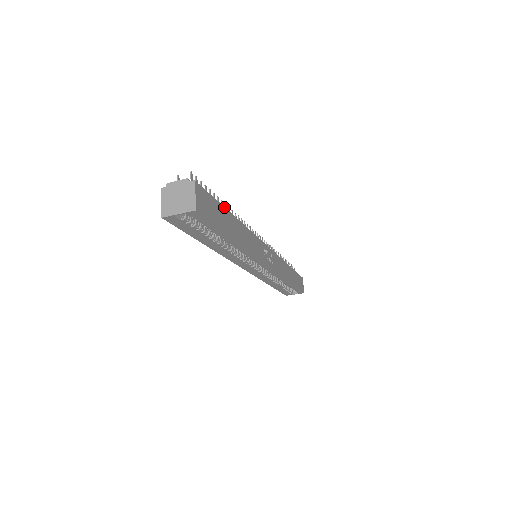
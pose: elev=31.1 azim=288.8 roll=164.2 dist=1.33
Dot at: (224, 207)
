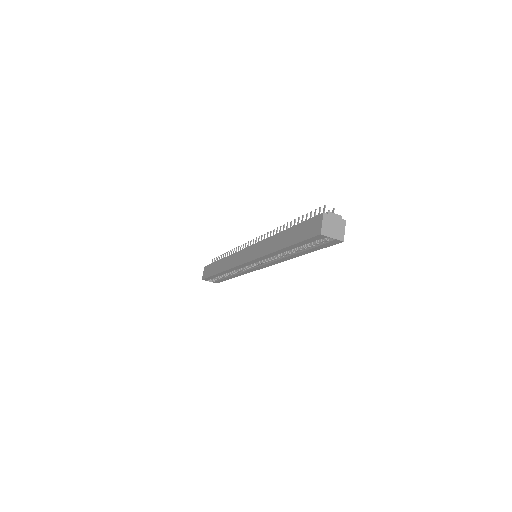
Dot at: occluded
